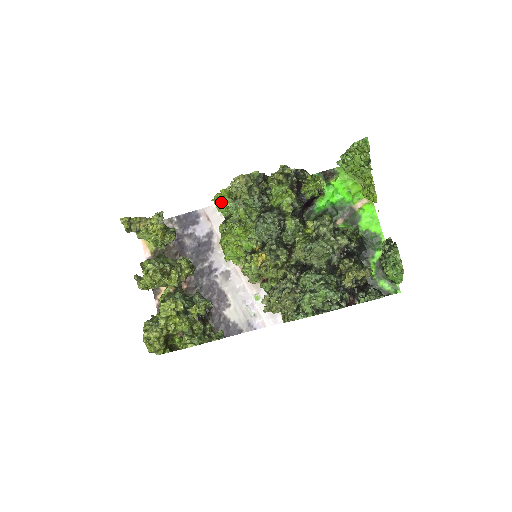
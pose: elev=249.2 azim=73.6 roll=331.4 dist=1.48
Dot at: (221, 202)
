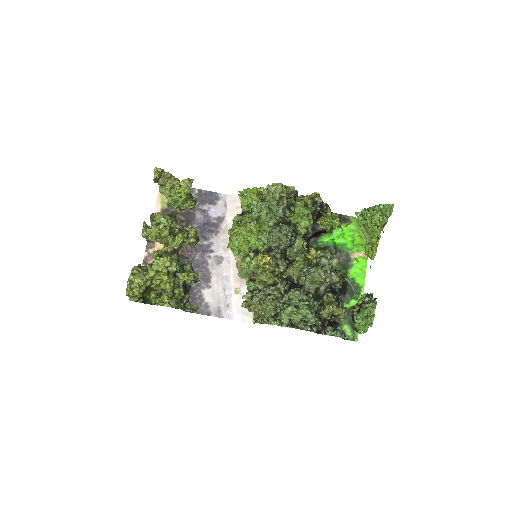
Dot at: (248, 197)
